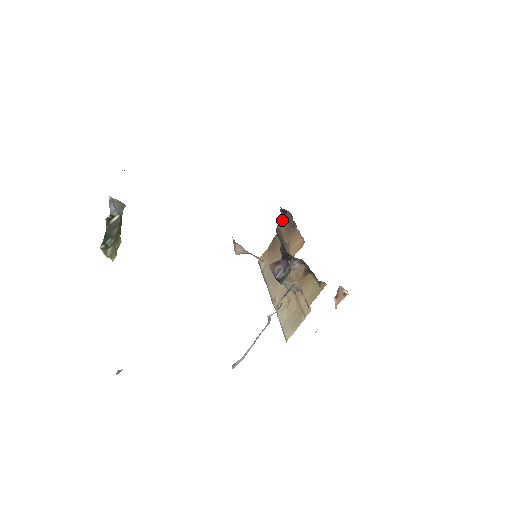
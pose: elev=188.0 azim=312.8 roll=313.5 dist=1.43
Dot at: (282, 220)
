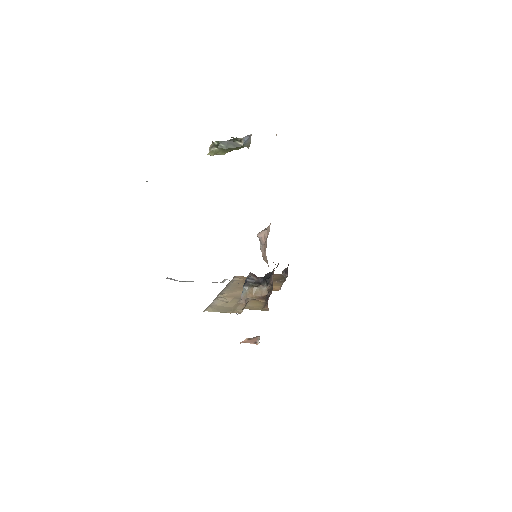
Dot at: (278, 274)
